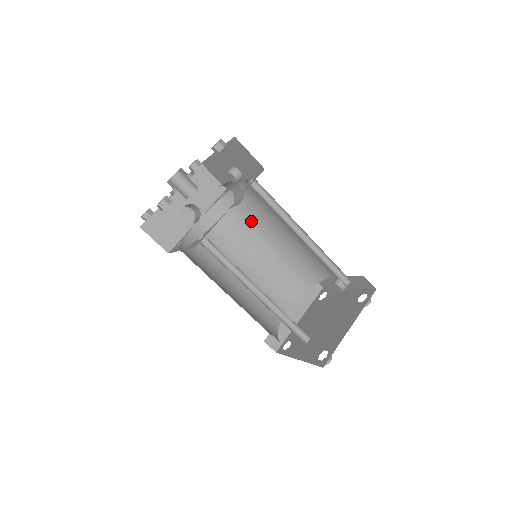
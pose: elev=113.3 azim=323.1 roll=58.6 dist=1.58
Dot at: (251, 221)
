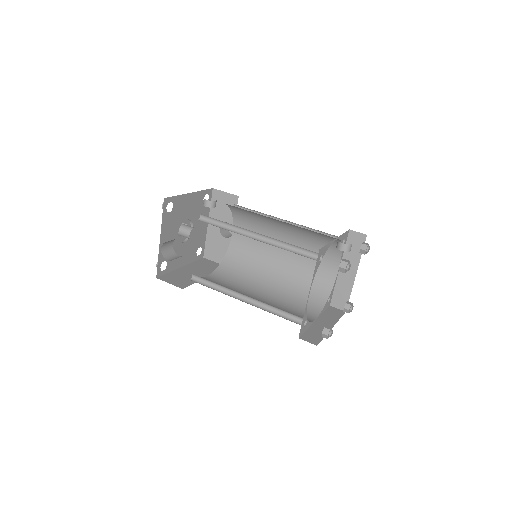
Dot at: (258, 217)
